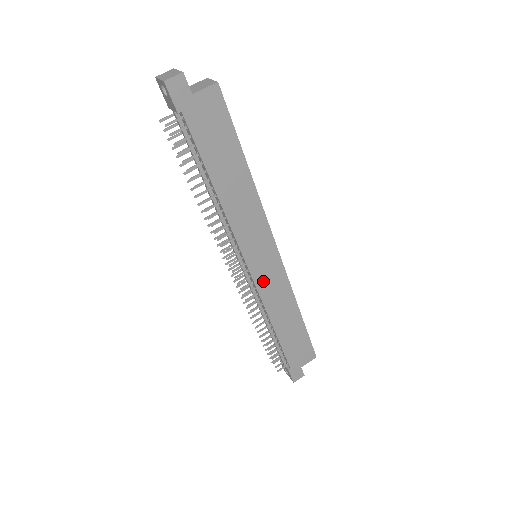
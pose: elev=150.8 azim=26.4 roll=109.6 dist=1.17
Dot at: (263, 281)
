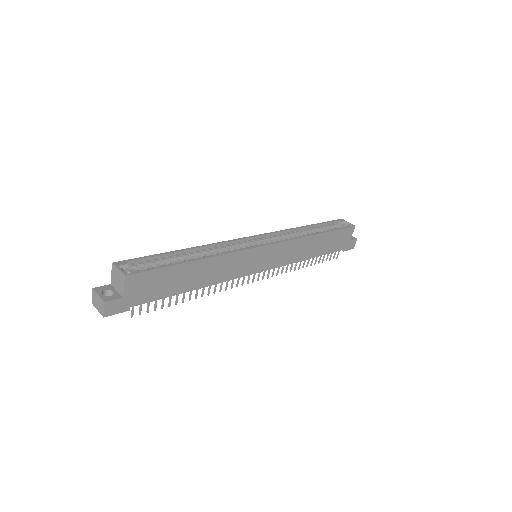
Dot at: (276, 262)
